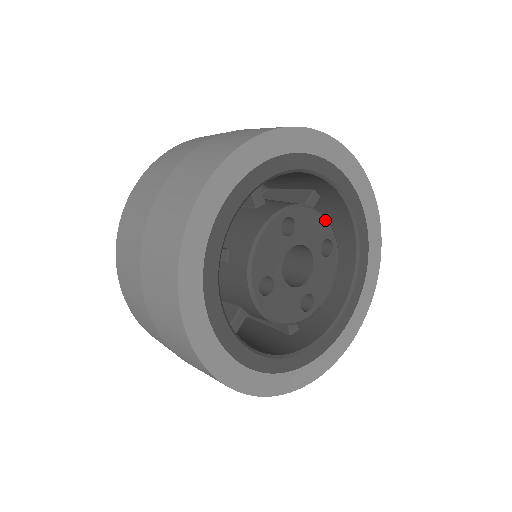
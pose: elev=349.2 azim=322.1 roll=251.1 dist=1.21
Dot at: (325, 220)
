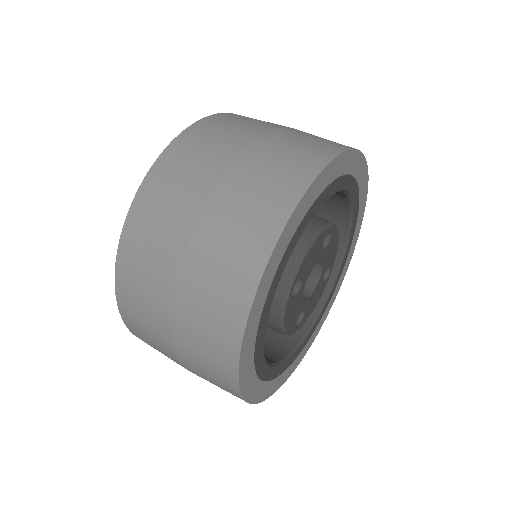
Dot at: occluded
